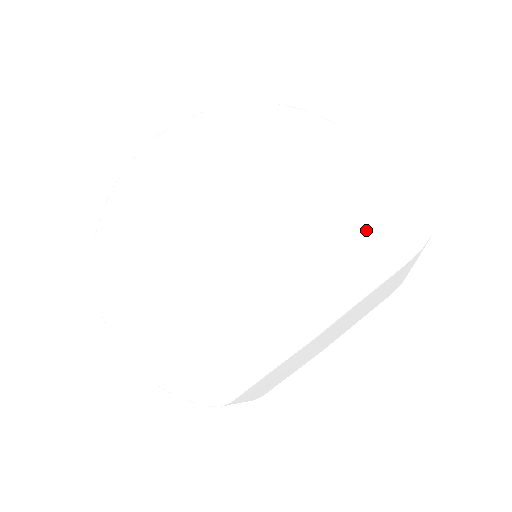
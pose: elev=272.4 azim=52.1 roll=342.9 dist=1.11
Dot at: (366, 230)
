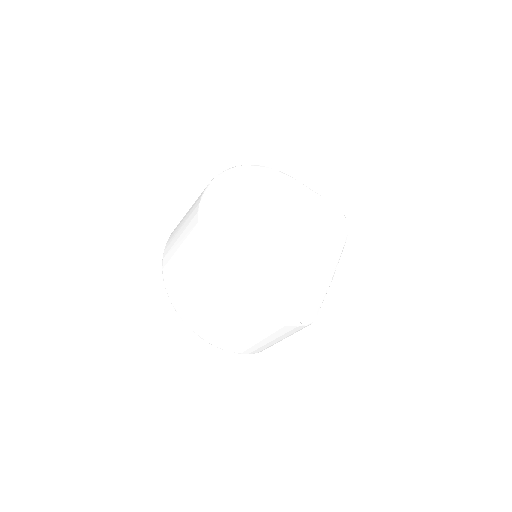
Dot at: (329, 228)
